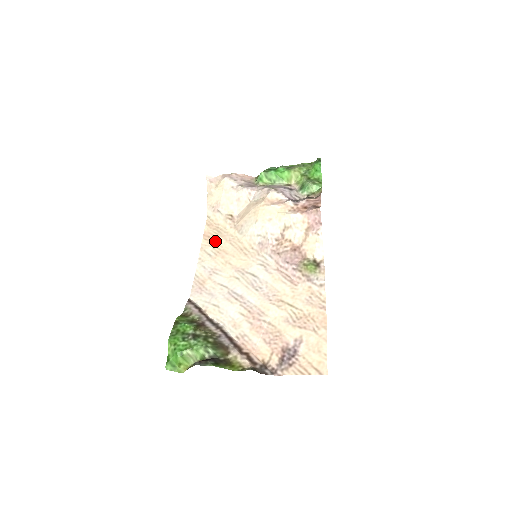
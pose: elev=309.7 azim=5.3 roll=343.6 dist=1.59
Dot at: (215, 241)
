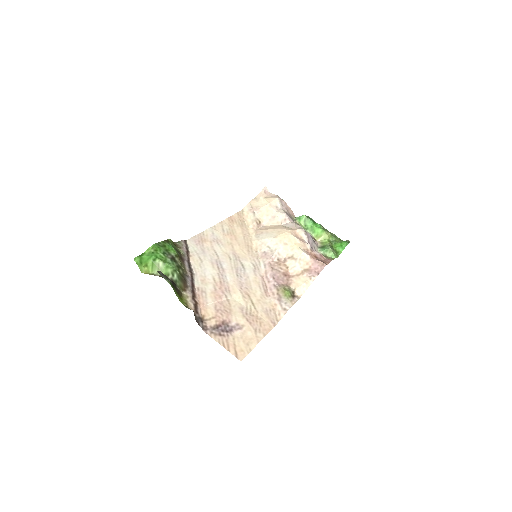
Dot at: (235, 226)
